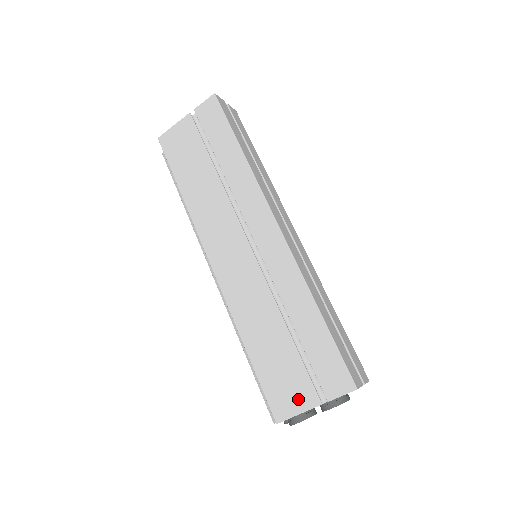
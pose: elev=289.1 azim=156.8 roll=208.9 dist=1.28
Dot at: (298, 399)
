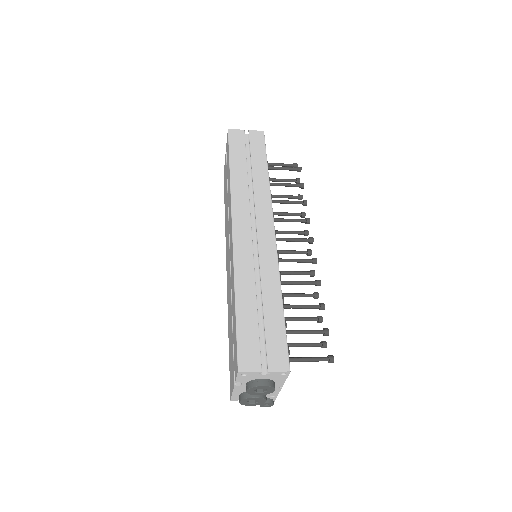
Dot at: (232, 379)
